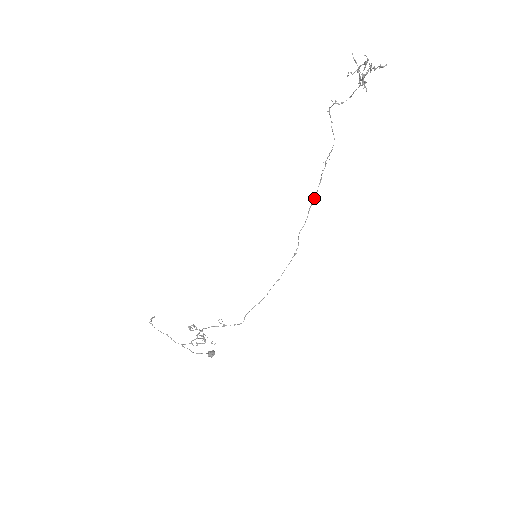
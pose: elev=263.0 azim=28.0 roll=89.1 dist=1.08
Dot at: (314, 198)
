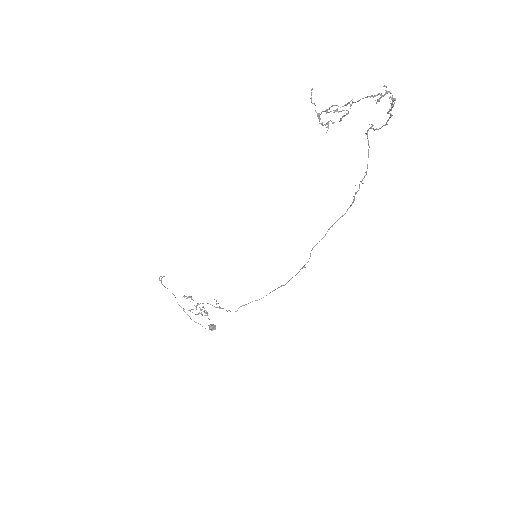
Dot at: (339, 218)
